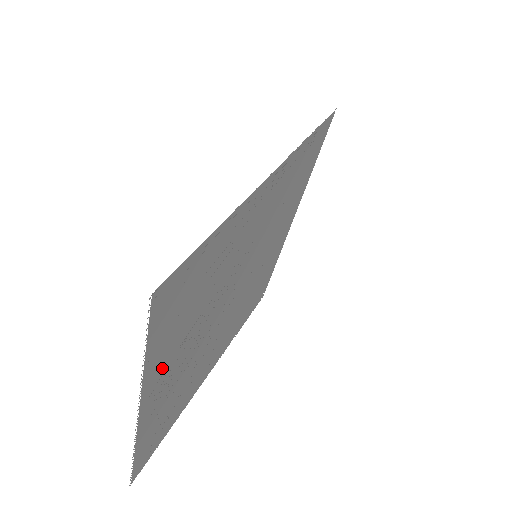
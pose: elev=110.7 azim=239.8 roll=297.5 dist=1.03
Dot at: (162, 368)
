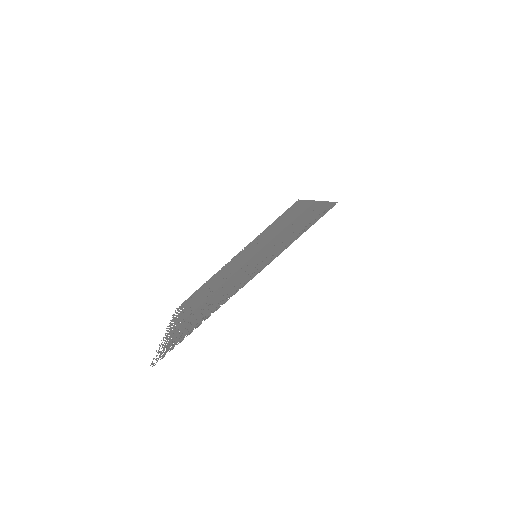
Dot at: occluded
